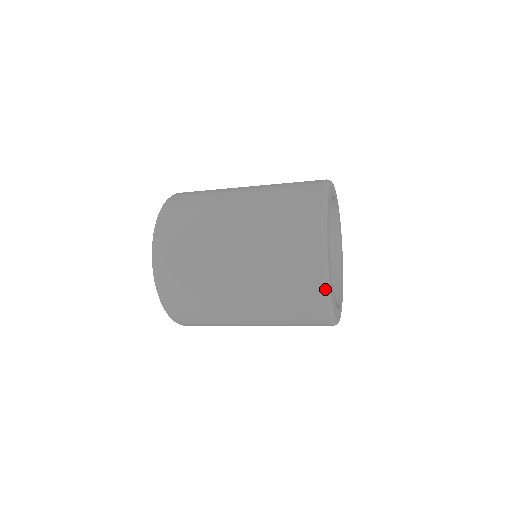
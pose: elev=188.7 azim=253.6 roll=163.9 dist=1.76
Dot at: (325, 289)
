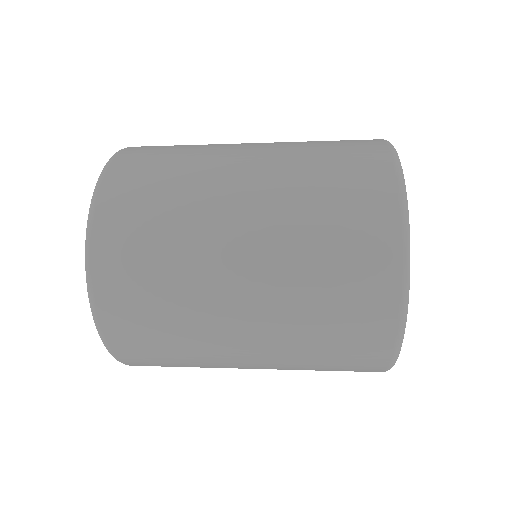
Dot at: (385, 371)
